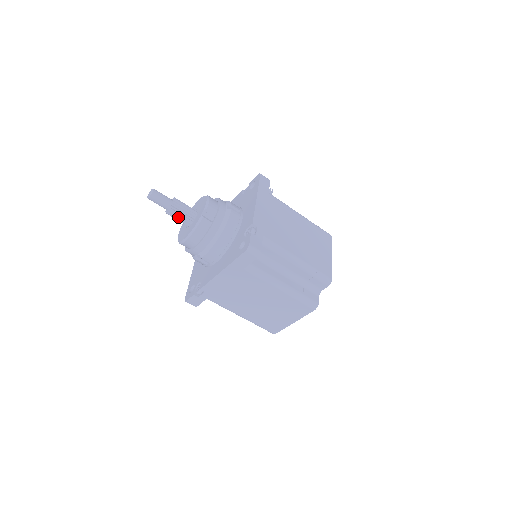
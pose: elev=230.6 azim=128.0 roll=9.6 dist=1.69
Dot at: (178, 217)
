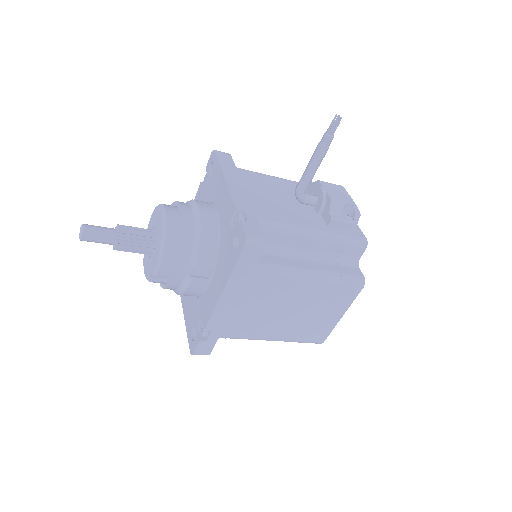
Dot at: occluded
